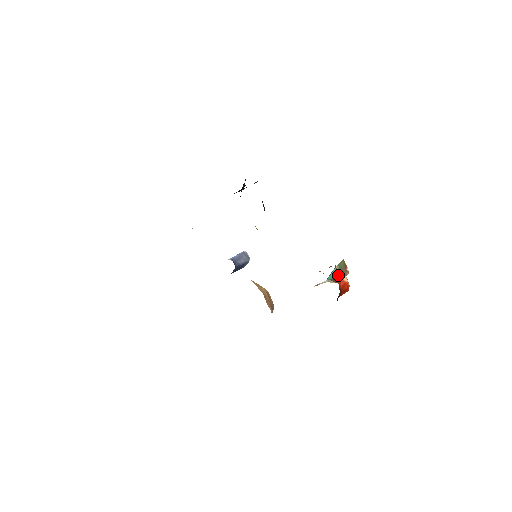
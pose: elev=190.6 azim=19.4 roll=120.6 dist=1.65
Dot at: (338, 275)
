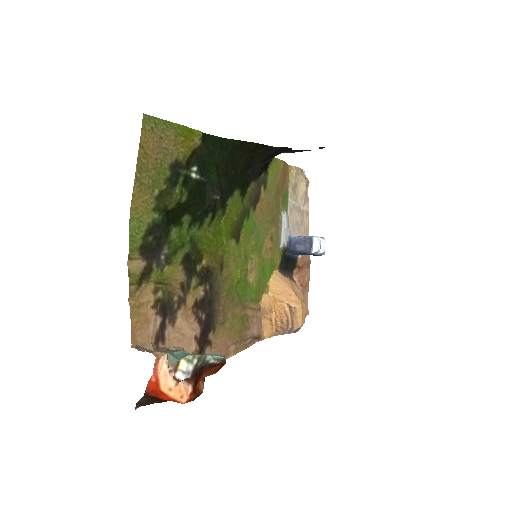
Dot at: (154, 371)
